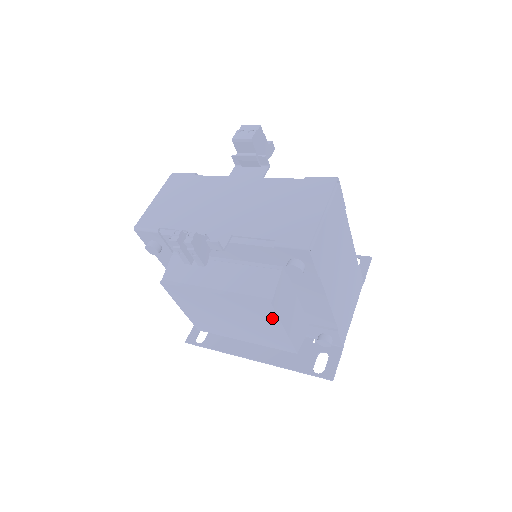
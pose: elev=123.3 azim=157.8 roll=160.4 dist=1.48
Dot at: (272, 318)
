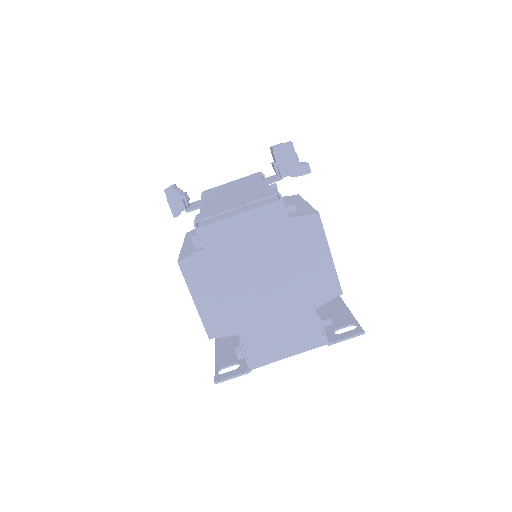
Dot at: occluded
